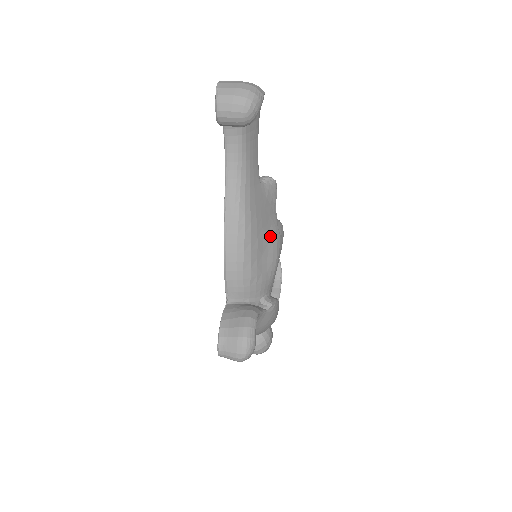
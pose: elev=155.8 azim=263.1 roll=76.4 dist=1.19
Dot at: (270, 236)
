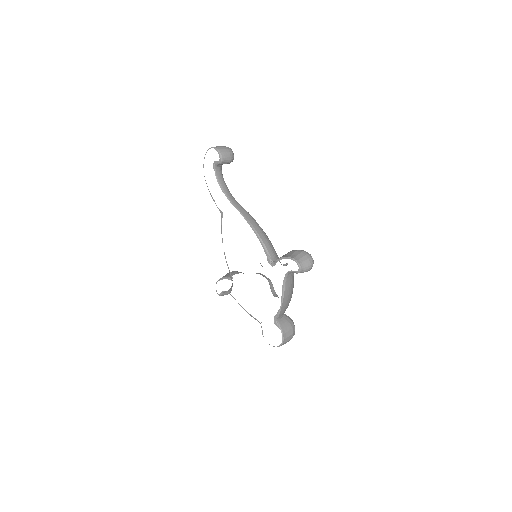
Dot at: occluded
